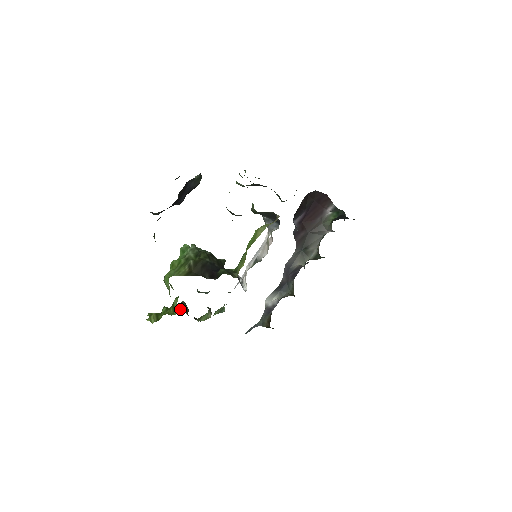
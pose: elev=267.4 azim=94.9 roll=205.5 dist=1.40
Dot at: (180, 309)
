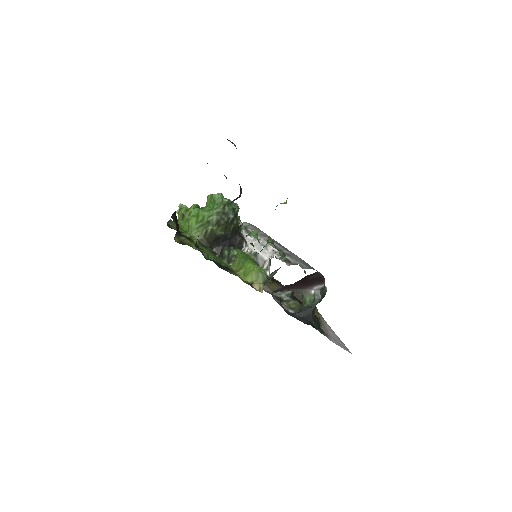
Dot at: occluded
